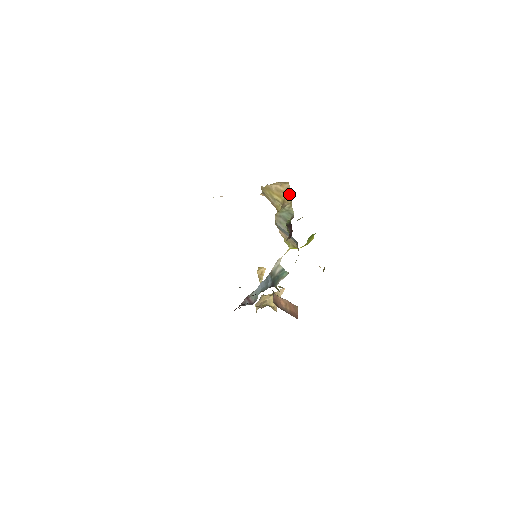
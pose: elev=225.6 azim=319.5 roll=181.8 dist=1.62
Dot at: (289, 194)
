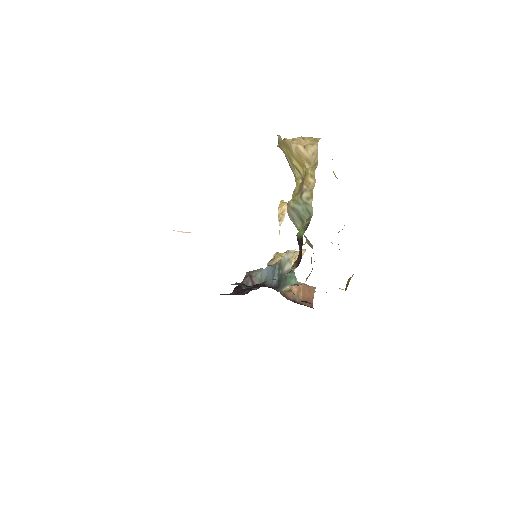
Dot at: (313, 168)
